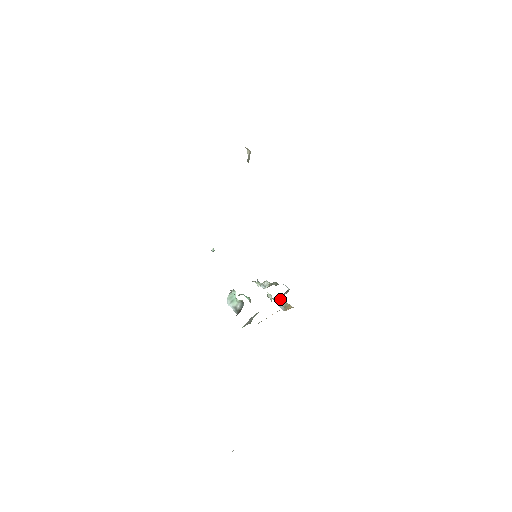
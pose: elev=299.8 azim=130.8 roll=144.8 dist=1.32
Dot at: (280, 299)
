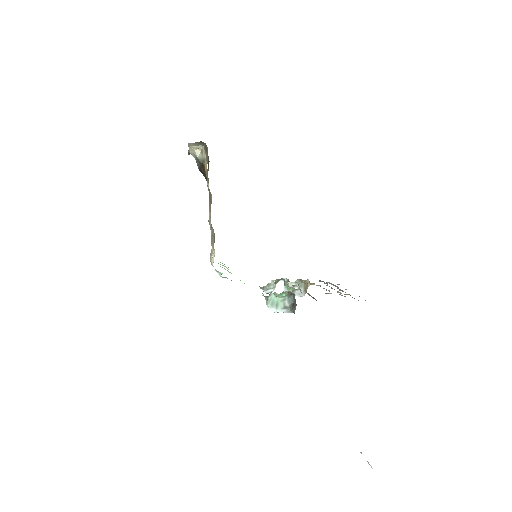
Dot at: occluded
